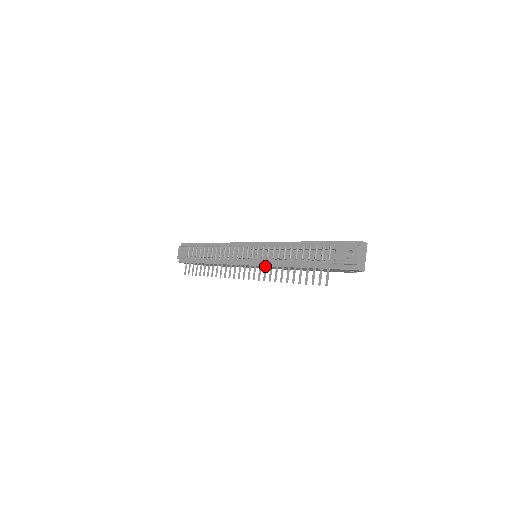
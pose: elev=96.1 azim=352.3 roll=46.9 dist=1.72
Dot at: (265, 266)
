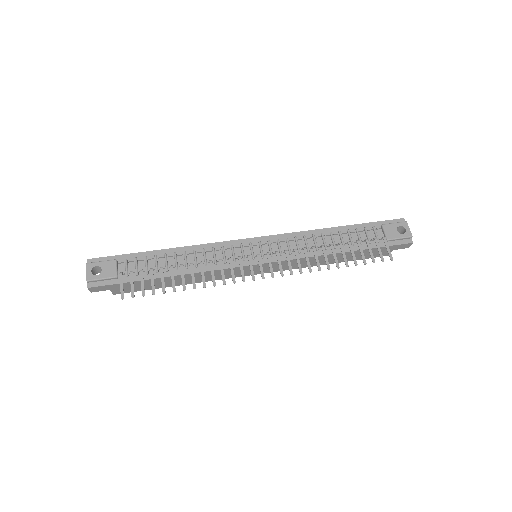
Dot at: (297, 257)
